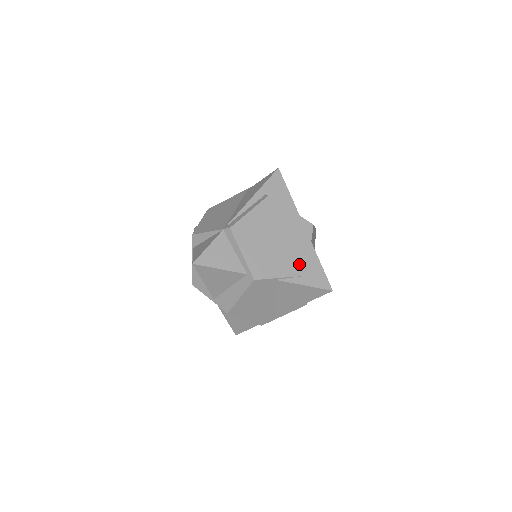
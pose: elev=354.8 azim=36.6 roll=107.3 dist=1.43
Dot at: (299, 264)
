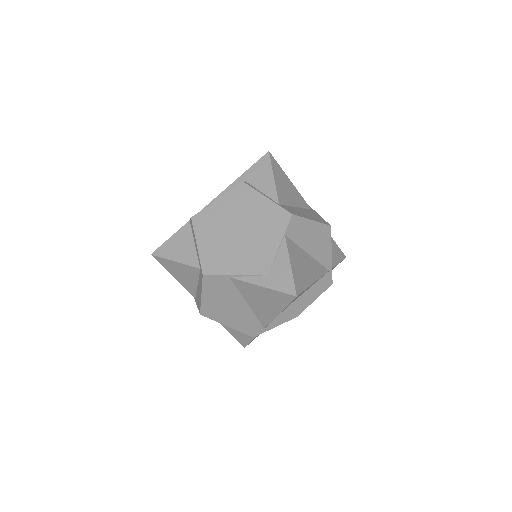
Dot at: (261, 260)
